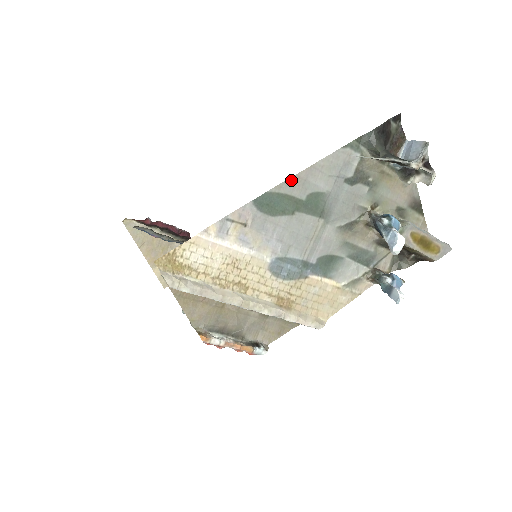
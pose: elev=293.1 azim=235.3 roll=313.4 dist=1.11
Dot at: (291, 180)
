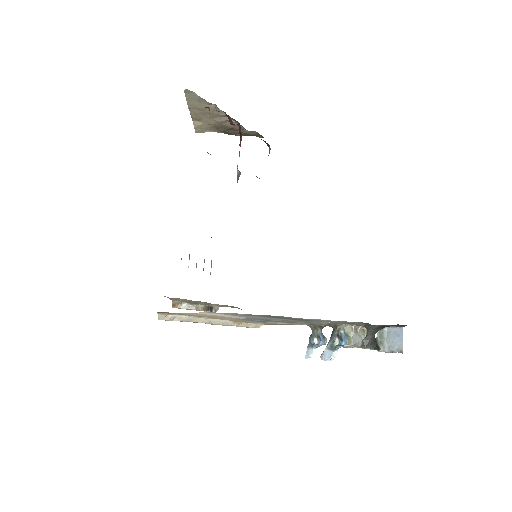
Dot at: (290, 317)
